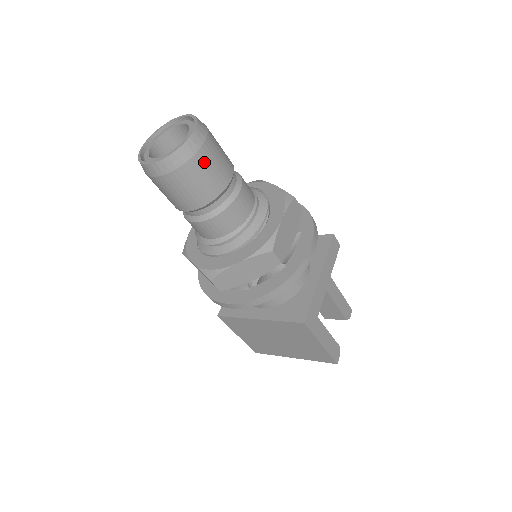
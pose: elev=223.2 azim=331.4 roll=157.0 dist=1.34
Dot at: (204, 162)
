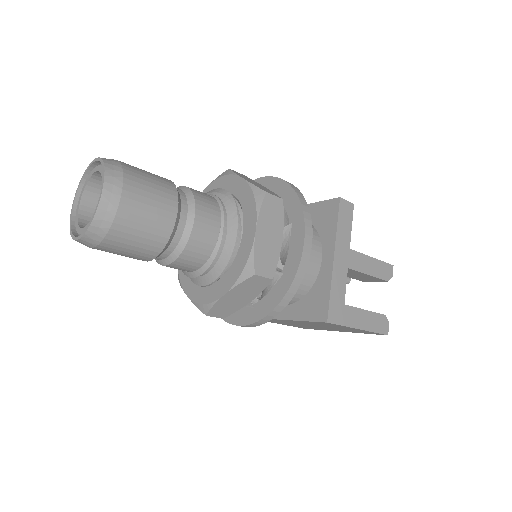
Dot at: (132, 216)
